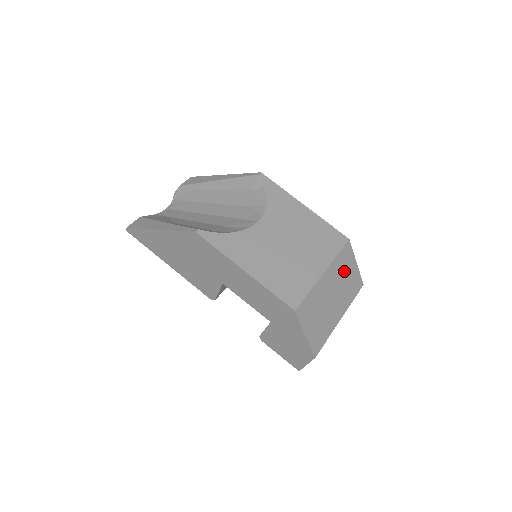
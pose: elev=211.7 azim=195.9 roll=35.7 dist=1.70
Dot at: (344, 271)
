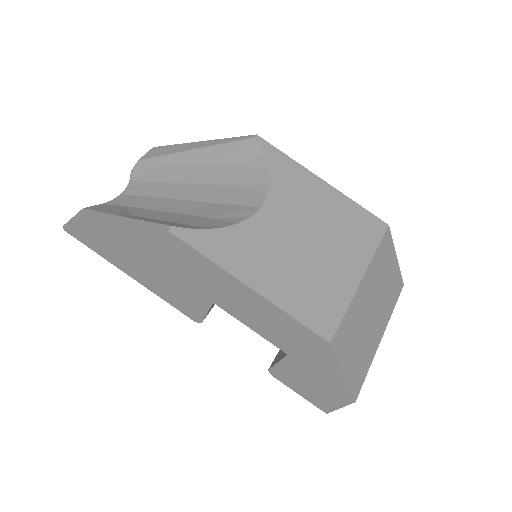
Dot at: (384, 271)
